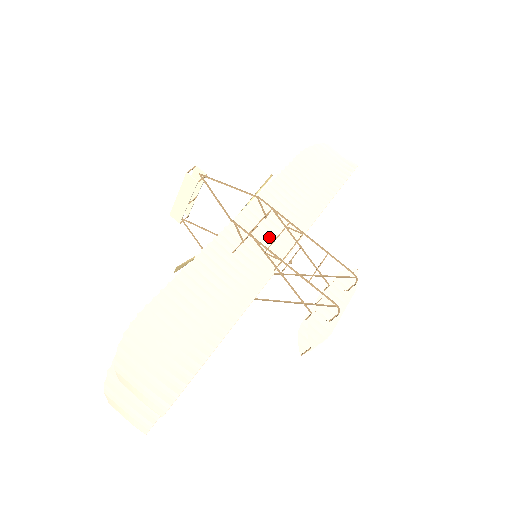
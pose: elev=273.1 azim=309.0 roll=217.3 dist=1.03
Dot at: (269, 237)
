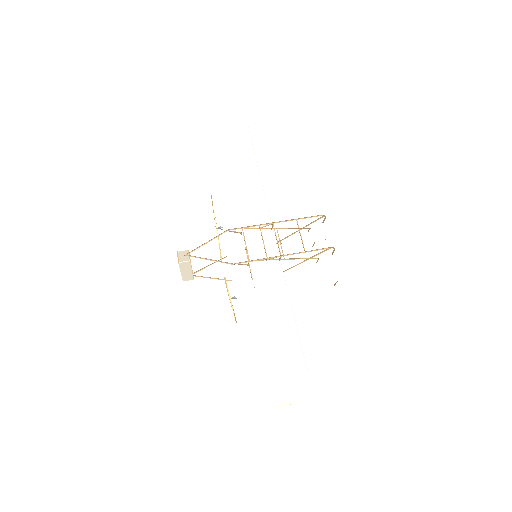
Dot at: (255, 243)
